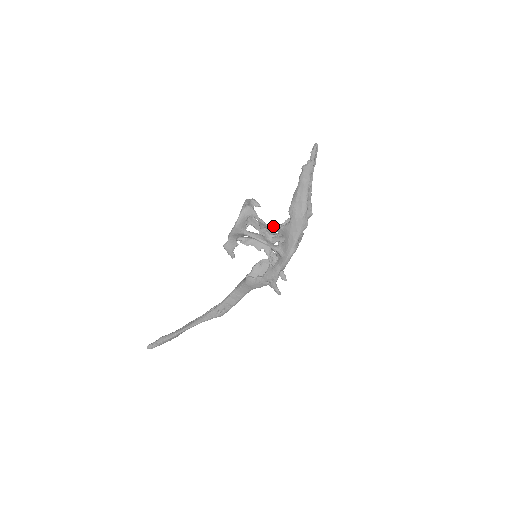
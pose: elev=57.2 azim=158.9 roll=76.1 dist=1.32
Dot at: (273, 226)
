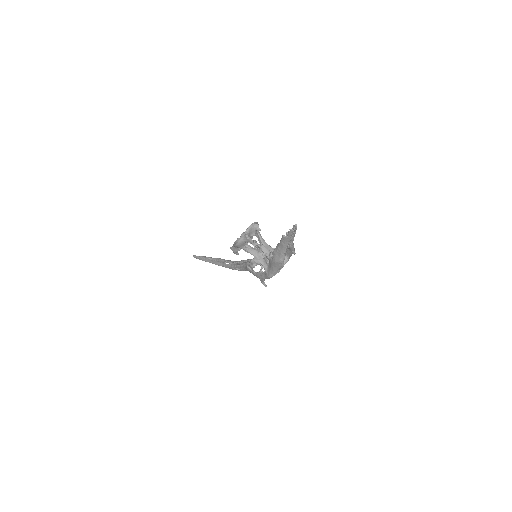
Dot at: (263, 254)
